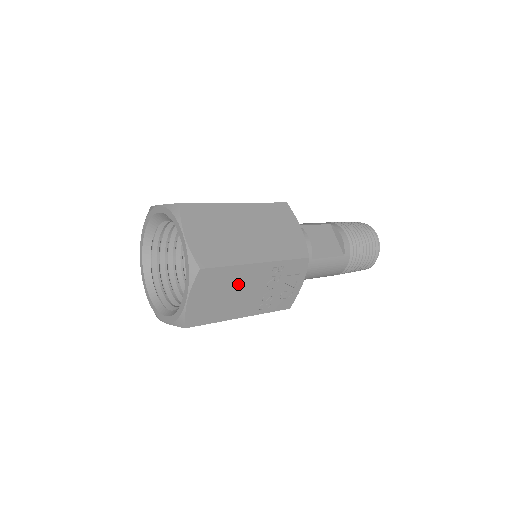
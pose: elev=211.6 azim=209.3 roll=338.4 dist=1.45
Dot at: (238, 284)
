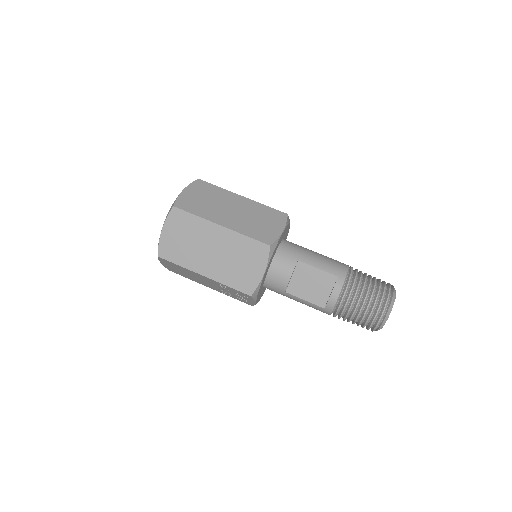
Dot at: (194, 275)
